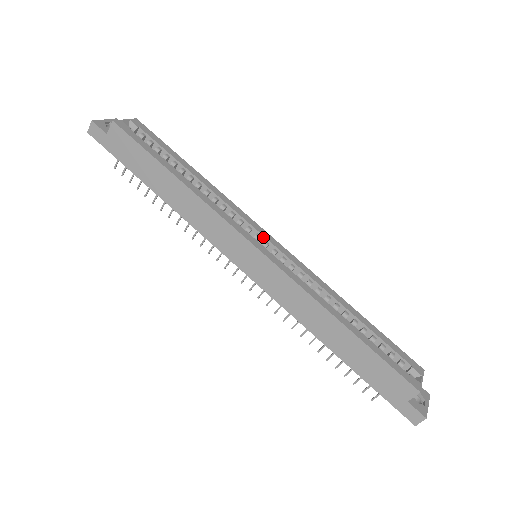
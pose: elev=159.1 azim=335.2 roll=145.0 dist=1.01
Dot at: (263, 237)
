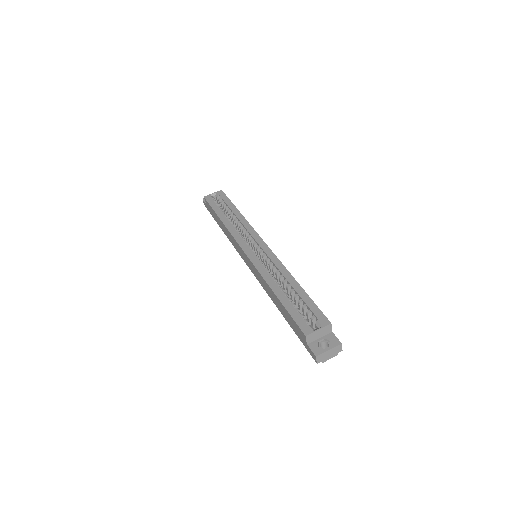
Dot at: (257, 243)
